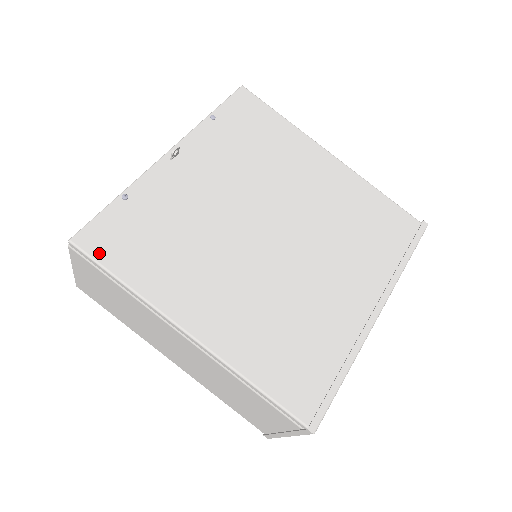
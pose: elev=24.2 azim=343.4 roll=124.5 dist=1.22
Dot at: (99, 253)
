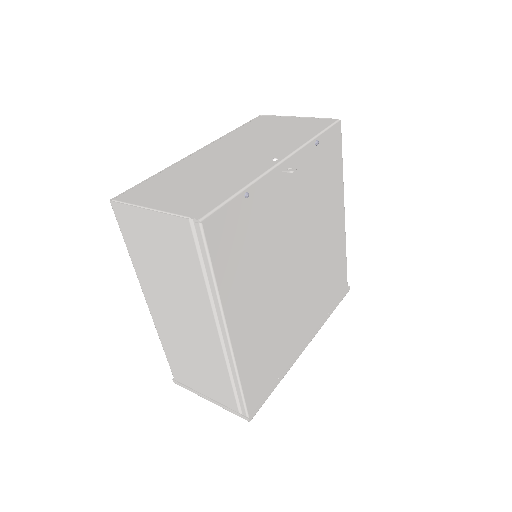
Dot at: (213, 245)
